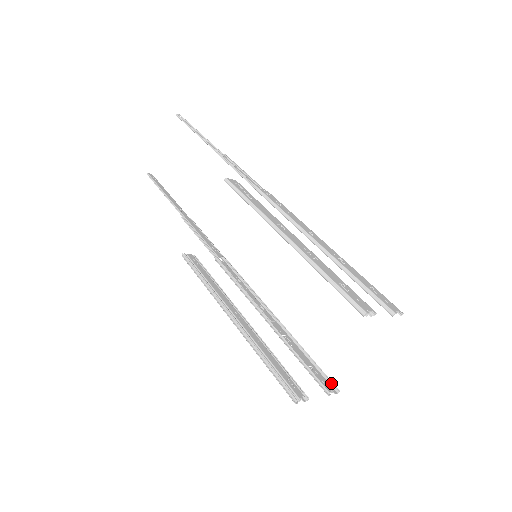
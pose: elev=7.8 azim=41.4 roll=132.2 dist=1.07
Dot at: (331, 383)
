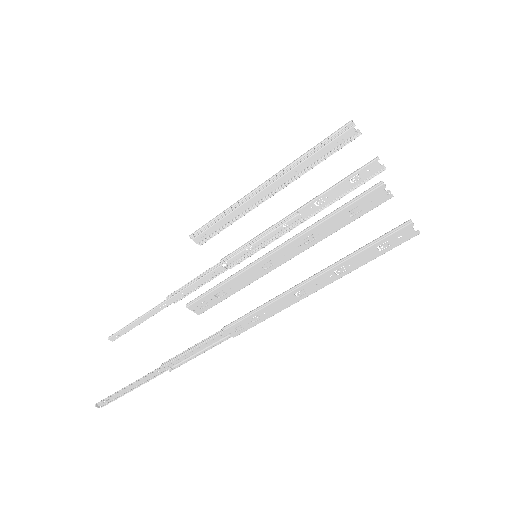
Dot at: (407, 238)
